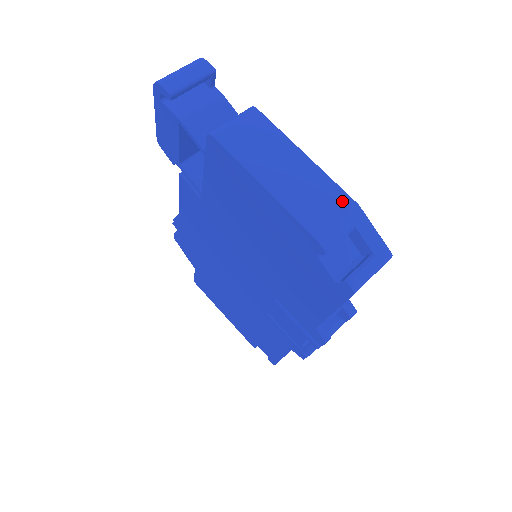
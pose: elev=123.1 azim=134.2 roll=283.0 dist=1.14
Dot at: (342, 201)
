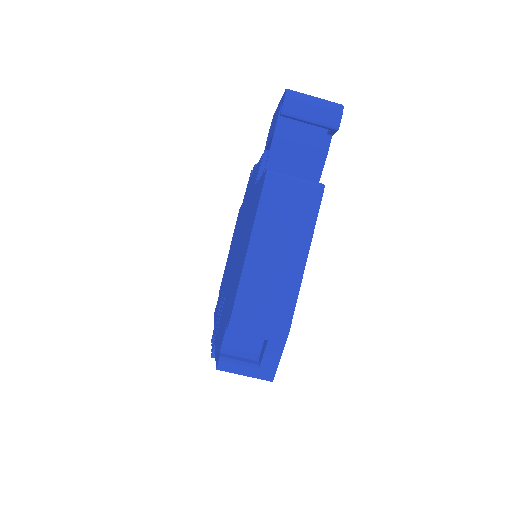
Dot at: (282, 317)
